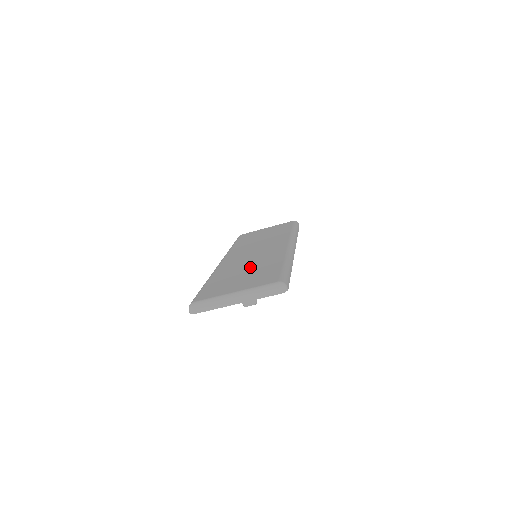
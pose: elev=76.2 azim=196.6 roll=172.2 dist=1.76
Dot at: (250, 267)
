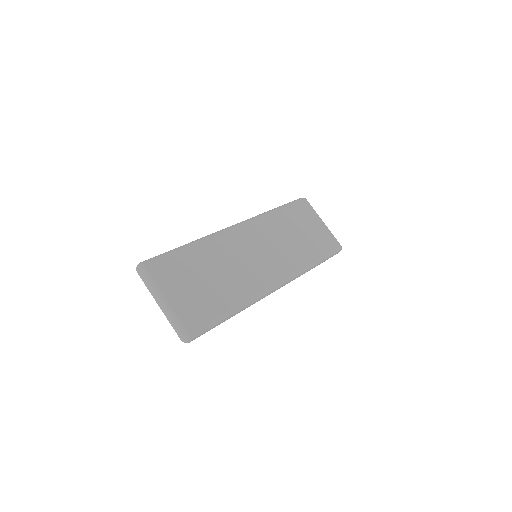
Dot at: (221, 276)
